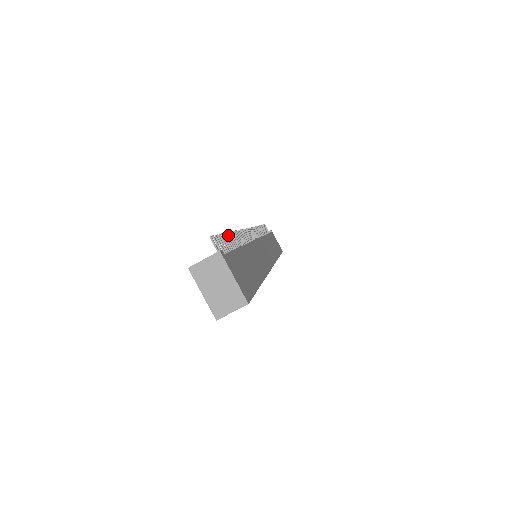
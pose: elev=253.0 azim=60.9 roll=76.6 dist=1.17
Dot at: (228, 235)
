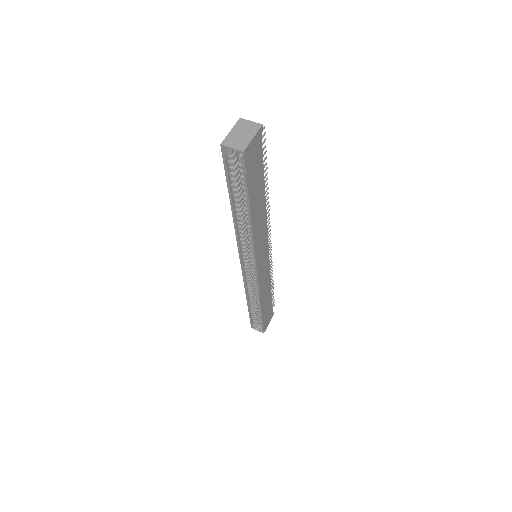
Dot at: (266, 173)
